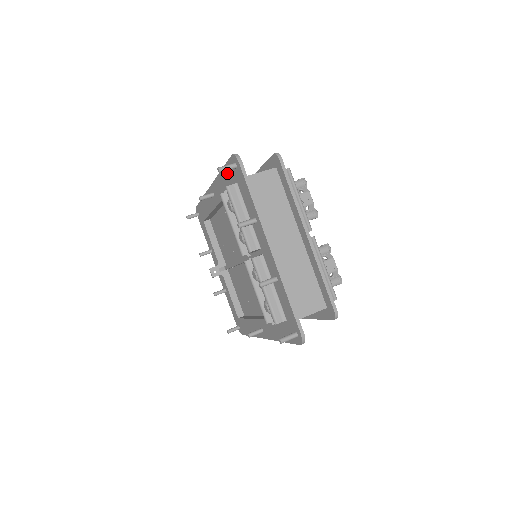
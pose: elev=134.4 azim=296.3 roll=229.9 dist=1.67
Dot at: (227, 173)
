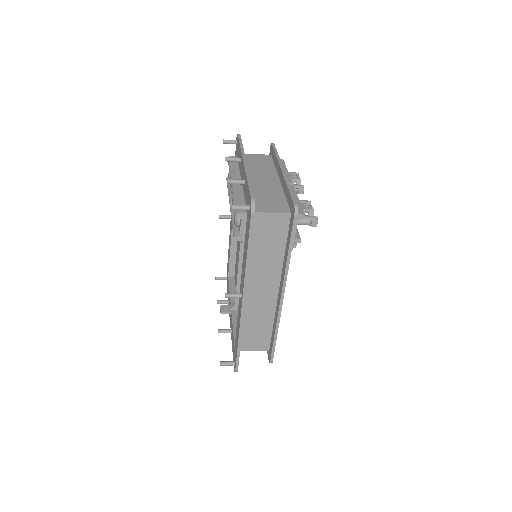
Dot at: occluded
